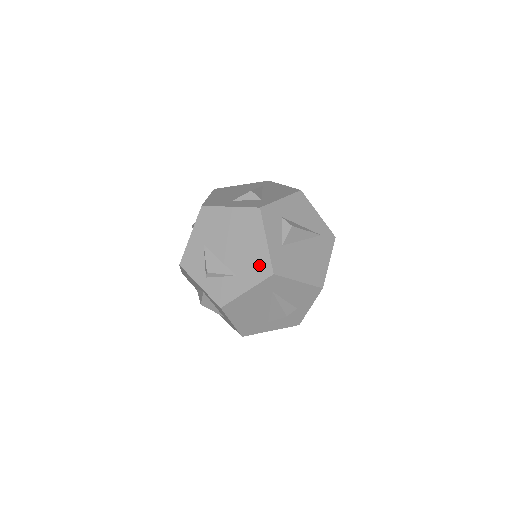
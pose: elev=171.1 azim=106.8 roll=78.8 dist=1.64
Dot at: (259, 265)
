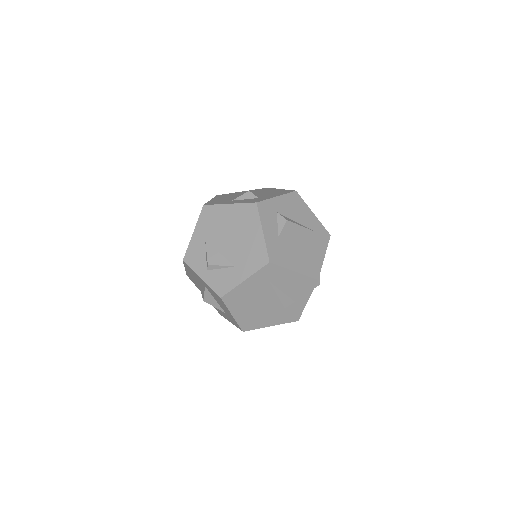
Dot at: (256, 255)
